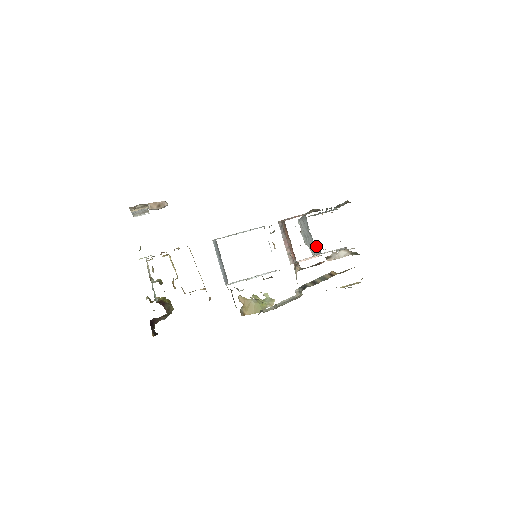
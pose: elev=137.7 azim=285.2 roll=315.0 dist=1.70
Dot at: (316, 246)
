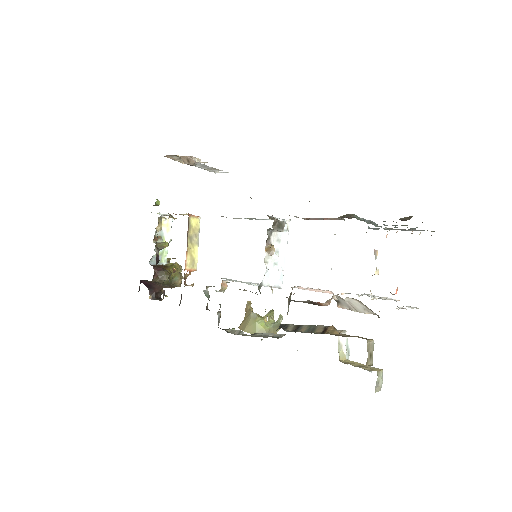
Dot at: occluded
